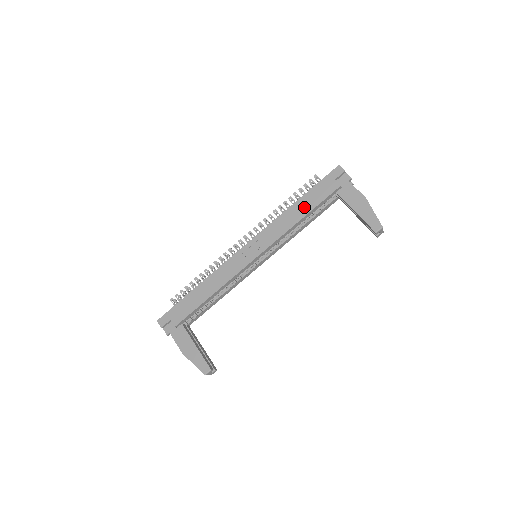
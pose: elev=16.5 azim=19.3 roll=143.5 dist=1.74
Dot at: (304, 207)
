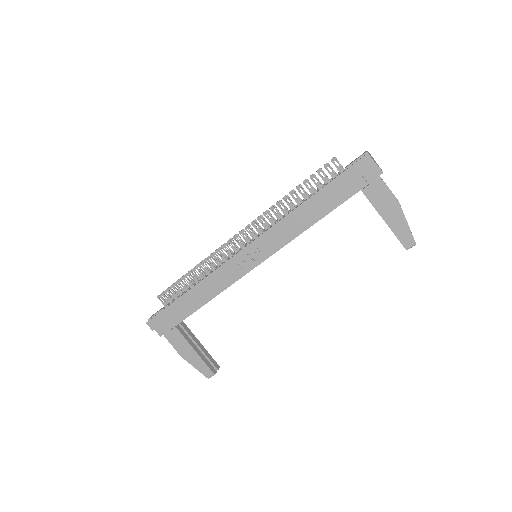
Dot at: (318, 208)
